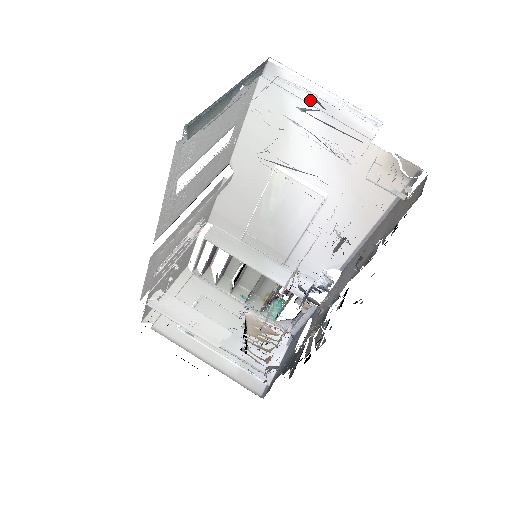
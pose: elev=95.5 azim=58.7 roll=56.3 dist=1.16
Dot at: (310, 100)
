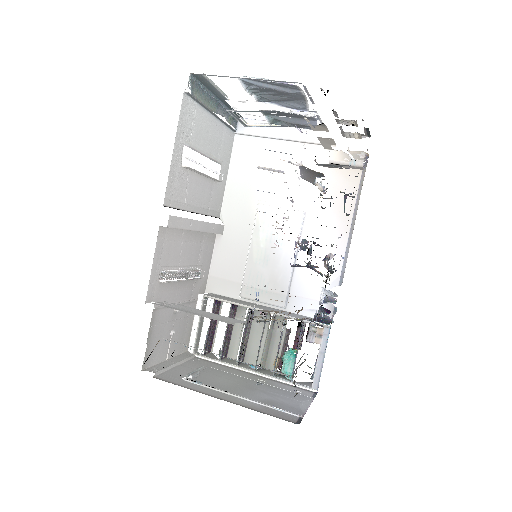
Dot at: (273, 135)
